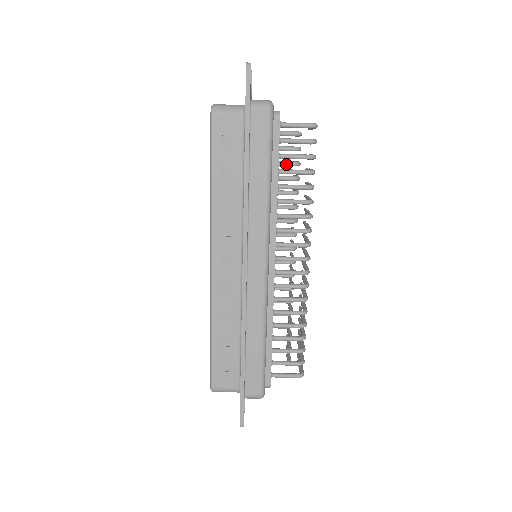
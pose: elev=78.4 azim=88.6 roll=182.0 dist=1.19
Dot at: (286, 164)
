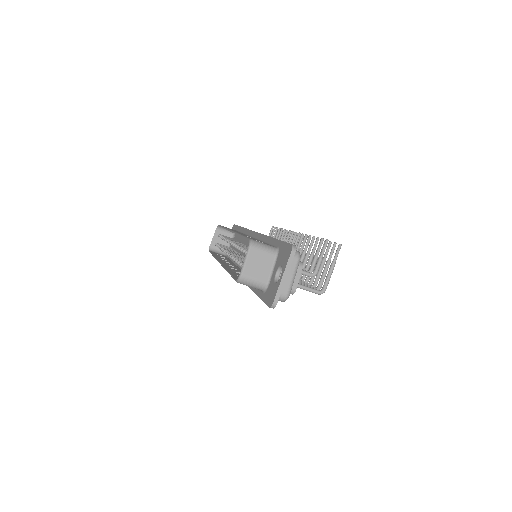
Dot at: occluded
